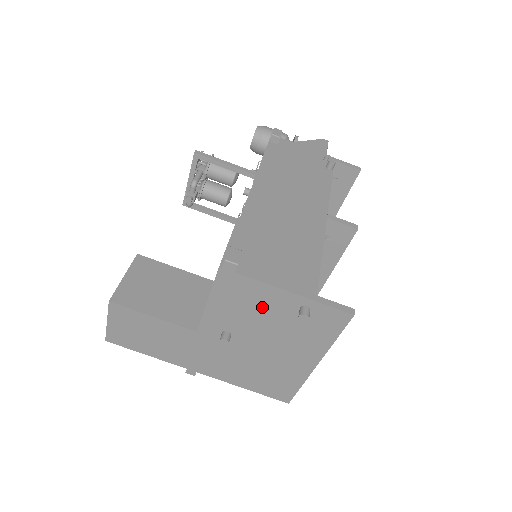
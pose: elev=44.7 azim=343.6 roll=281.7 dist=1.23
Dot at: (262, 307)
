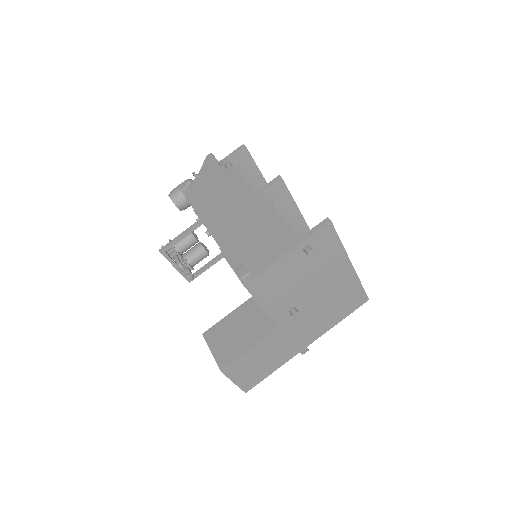
Dot at: (288, 275)
